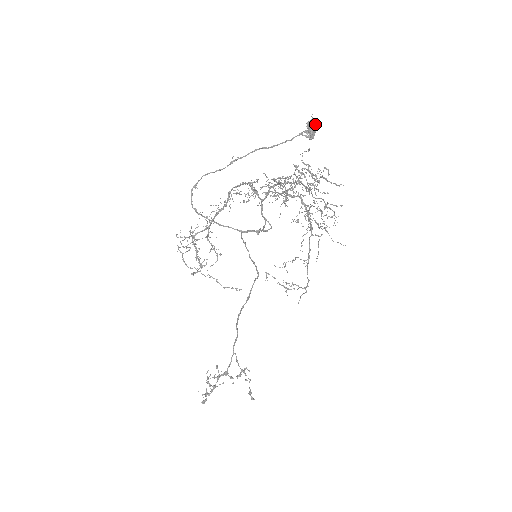
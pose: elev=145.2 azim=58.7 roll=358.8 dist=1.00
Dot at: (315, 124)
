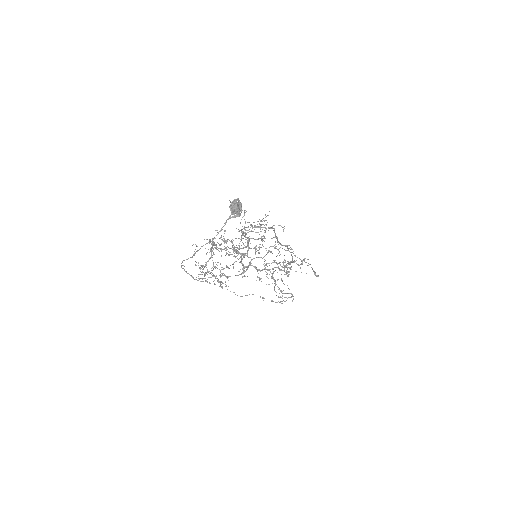
Dot at: (236, 208)
